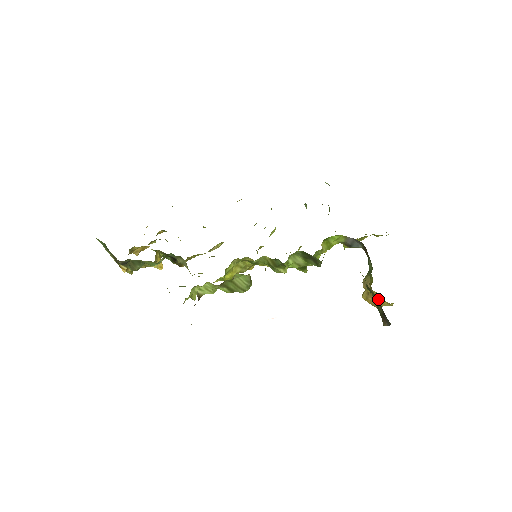
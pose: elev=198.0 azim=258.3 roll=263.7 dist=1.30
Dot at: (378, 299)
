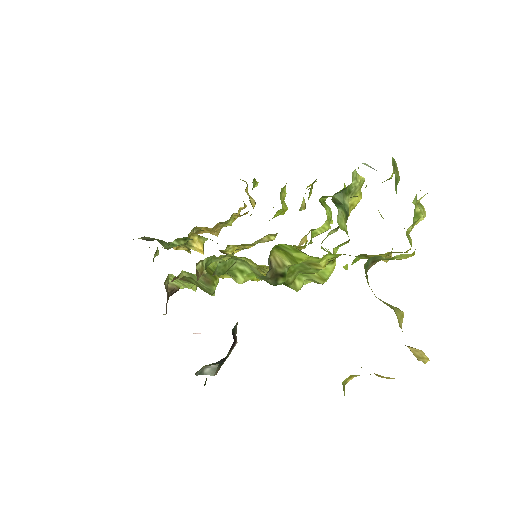
Dot at: occluded
